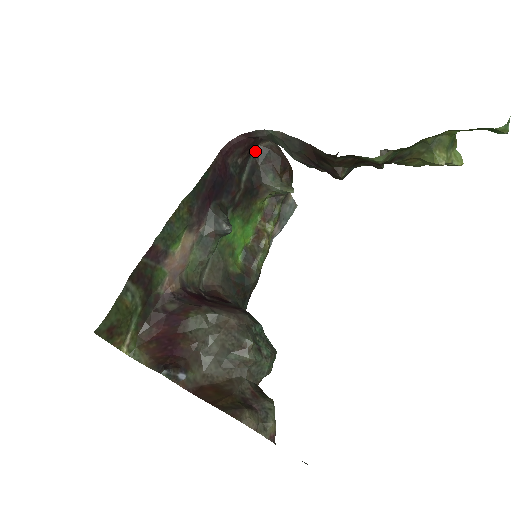
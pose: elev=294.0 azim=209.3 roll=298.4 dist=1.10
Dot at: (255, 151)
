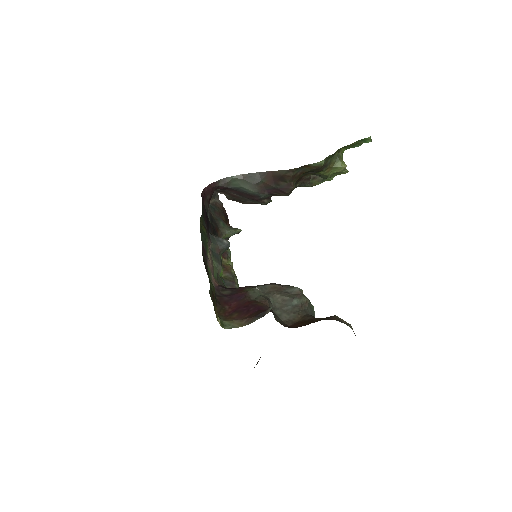
Dot at: occluded
